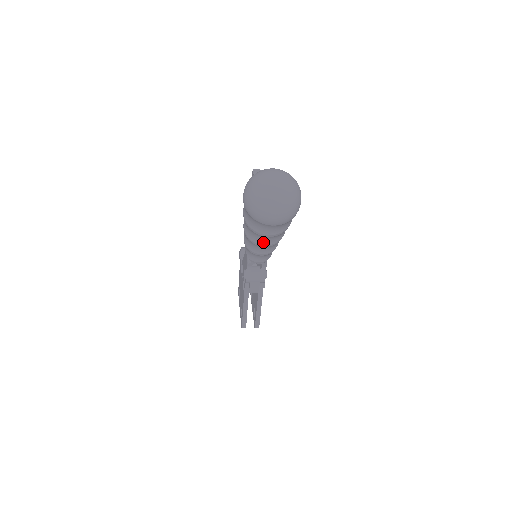
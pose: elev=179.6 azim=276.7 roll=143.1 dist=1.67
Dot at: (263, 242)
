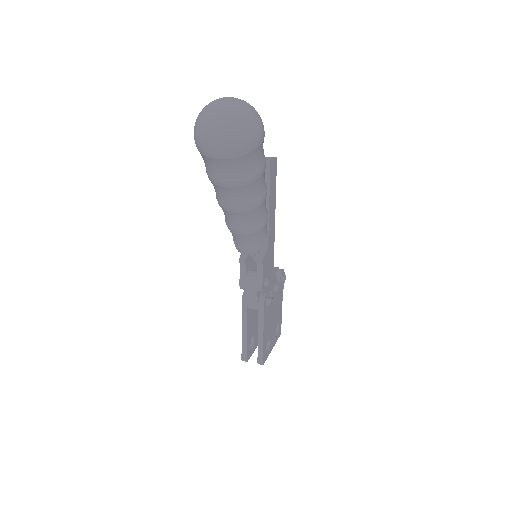
Dot at: (229, 203)
